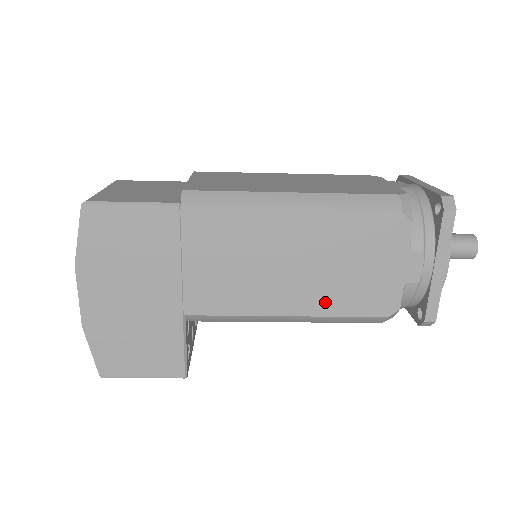
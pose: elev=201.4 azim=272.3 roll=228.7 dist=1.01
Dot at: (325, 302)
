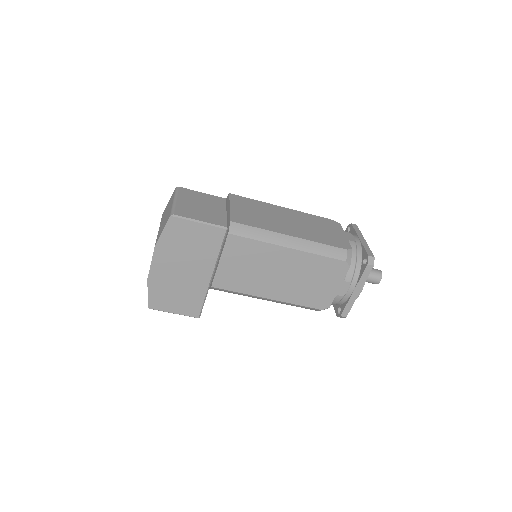
Dot at: (291, 296)
